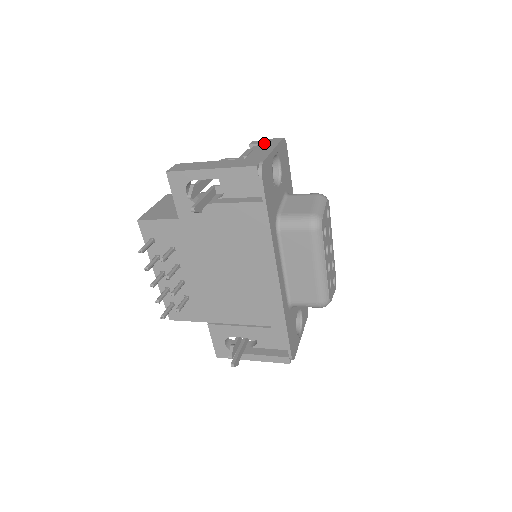
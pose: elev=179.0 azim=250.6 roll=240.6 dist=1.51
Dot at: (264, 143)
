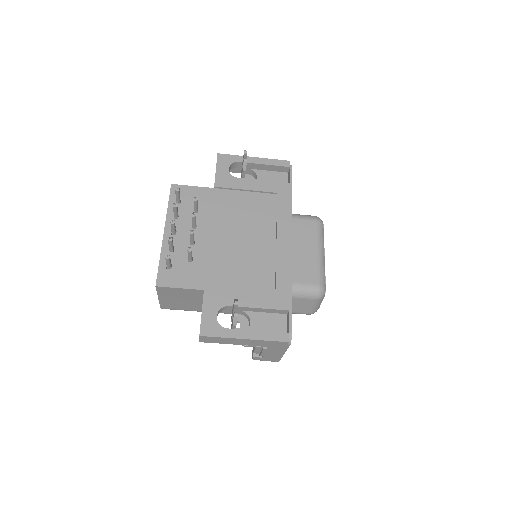
Dot at: occluded
